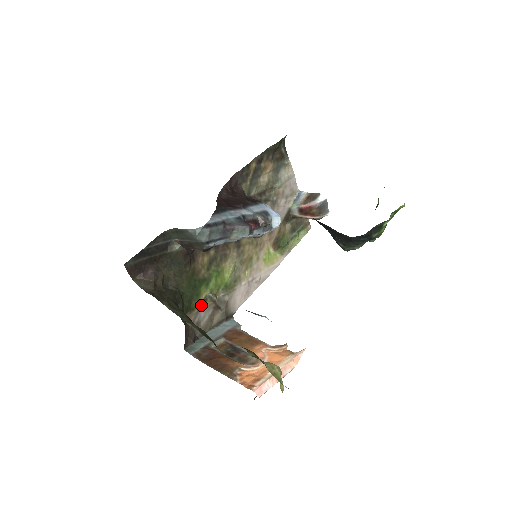
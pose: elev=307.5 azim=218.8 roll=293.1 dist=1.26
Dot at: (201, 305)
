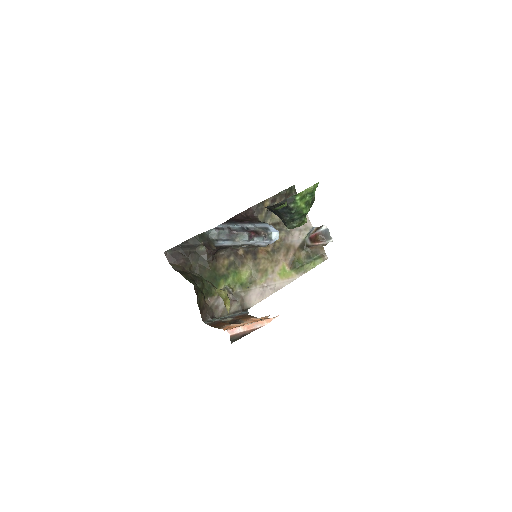
Dot at: occluded
